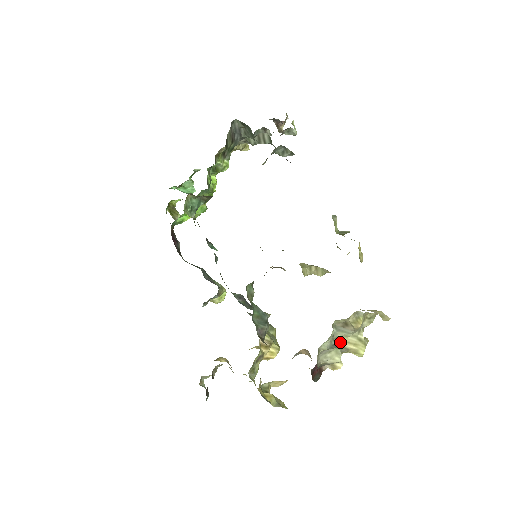
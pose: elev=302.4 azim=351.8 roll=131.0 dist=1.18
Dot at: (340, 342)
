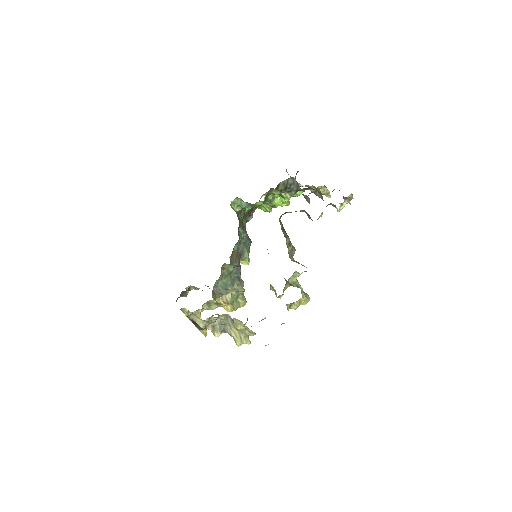
Dot at: (231, 328)
